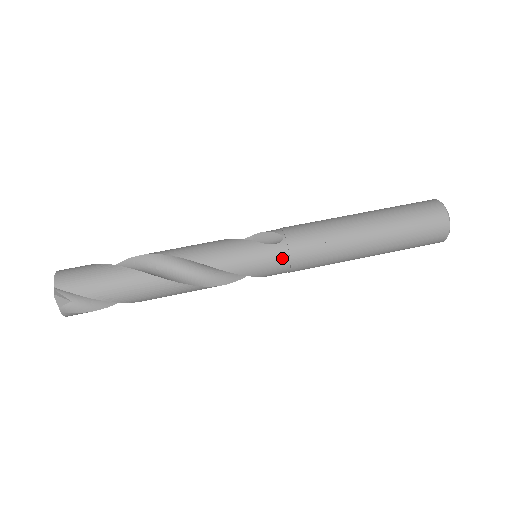
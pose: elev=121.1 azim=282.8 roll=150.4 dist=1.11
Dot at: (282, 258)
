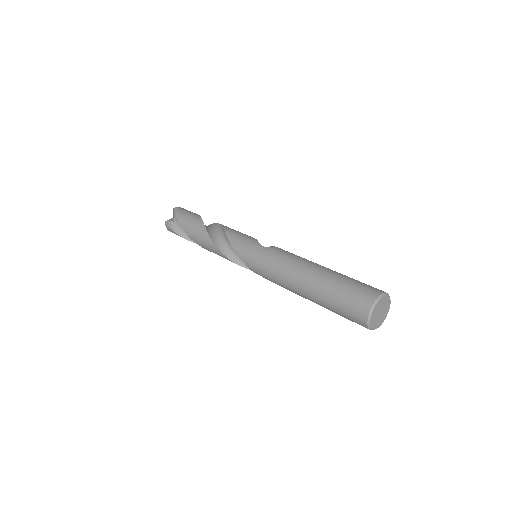
Dot at: (259, 255)
